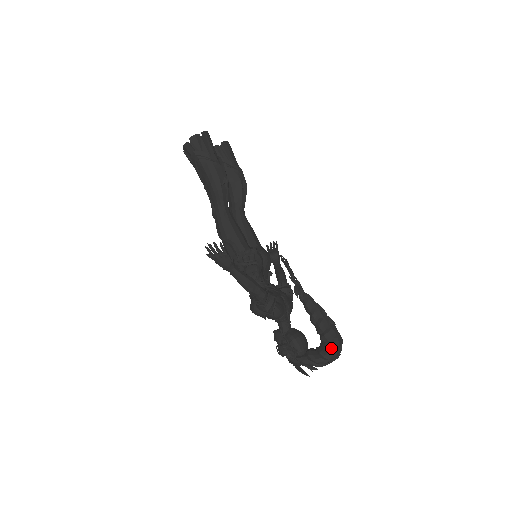
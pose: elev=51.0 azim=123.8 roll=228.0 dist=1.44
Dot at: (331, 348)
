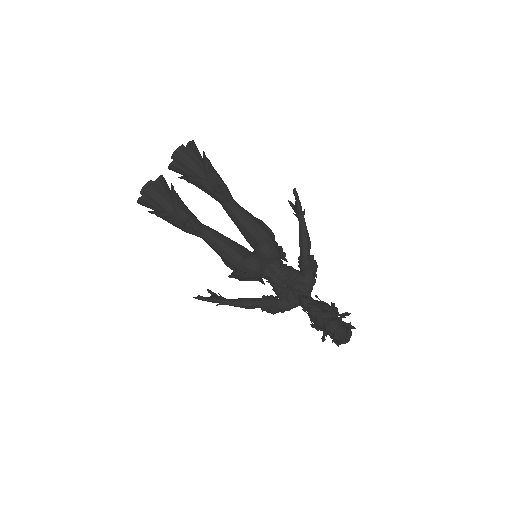
Dot at: (335, 340)
